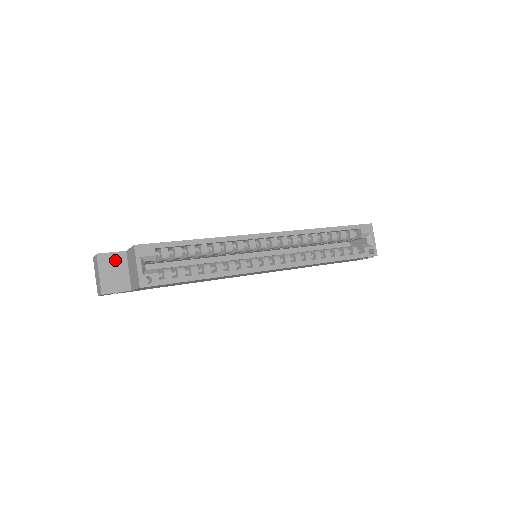
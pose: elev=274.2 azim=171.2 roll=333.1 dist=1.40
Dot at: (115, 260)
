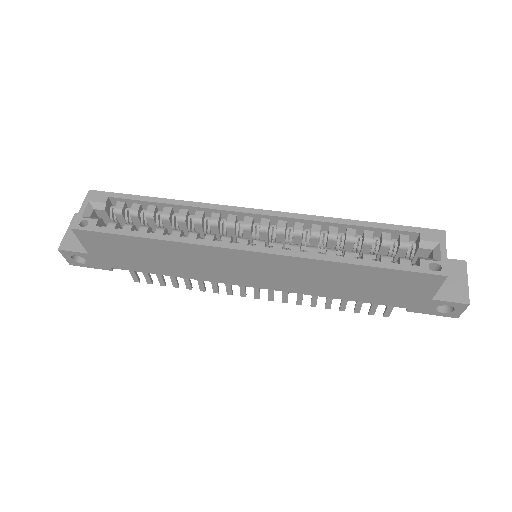
Dot at: occluded
